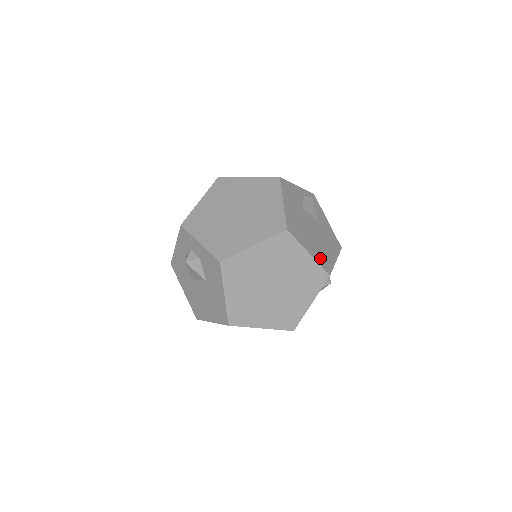
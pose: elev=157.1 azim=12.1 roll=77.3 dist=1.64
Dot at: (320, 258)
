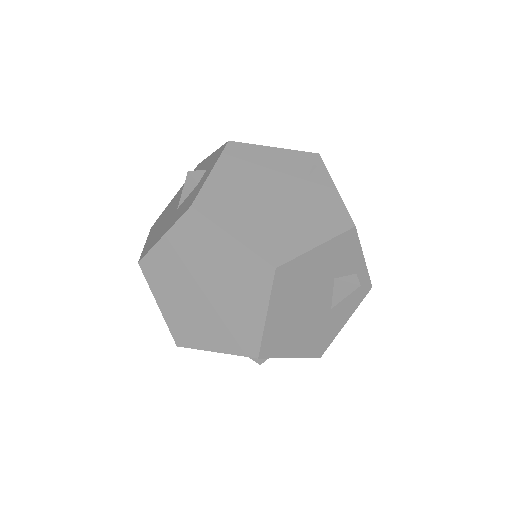
Dot at: (274, 334)
